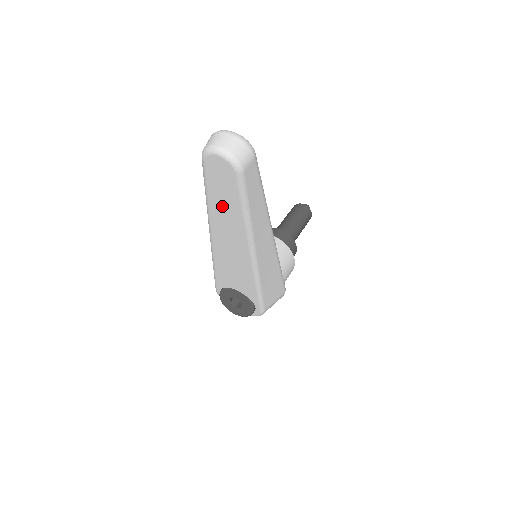
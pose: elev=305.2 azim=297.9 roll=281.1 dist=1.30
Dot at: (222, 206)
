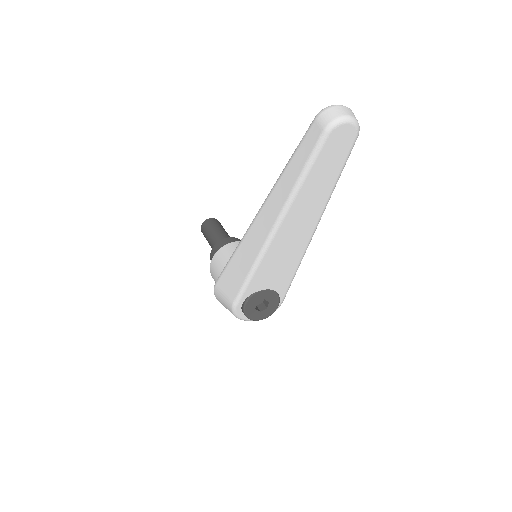
Dot at: (317, 182)
